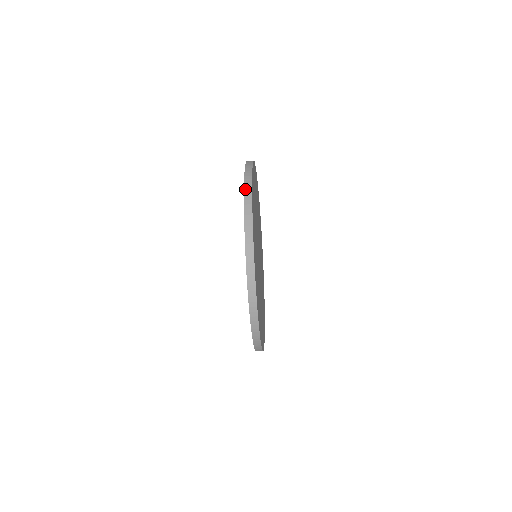
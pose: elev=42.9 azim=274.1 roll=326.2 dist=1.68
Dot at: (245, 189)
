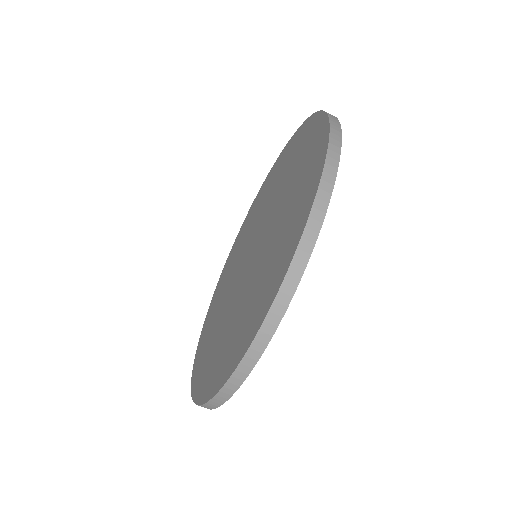
Dot at: occluded
